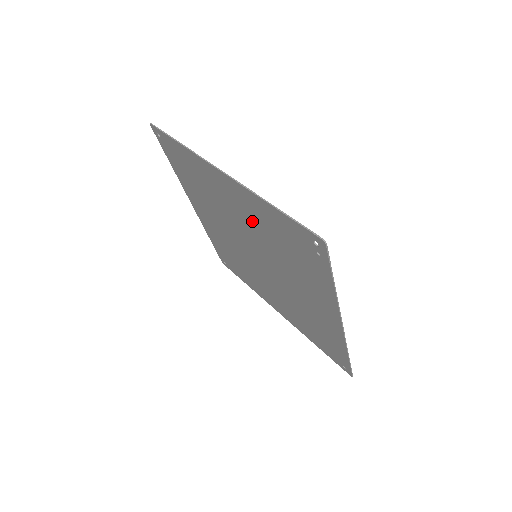
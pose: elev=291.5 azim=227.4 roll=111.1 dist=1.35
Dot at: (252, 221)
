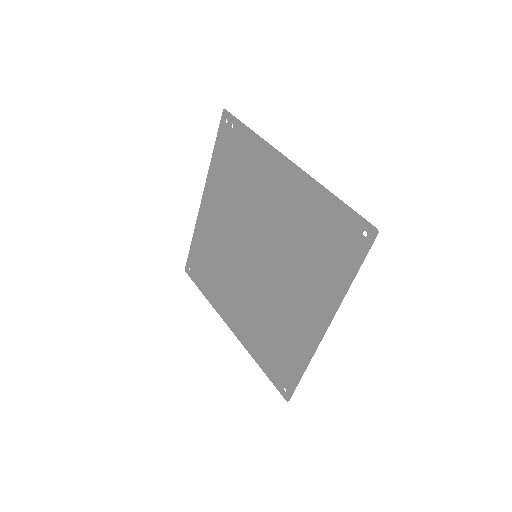
Dot at: (226, 204)
